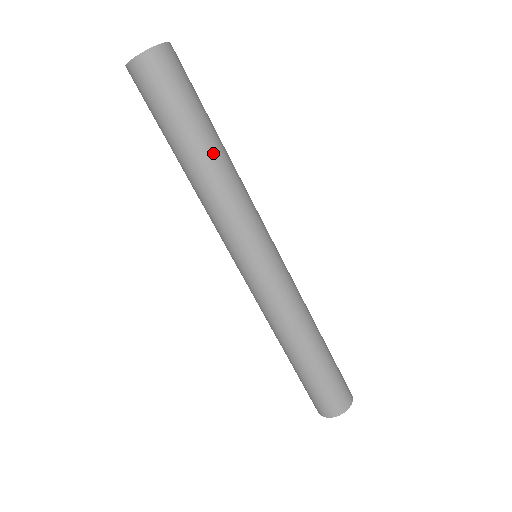
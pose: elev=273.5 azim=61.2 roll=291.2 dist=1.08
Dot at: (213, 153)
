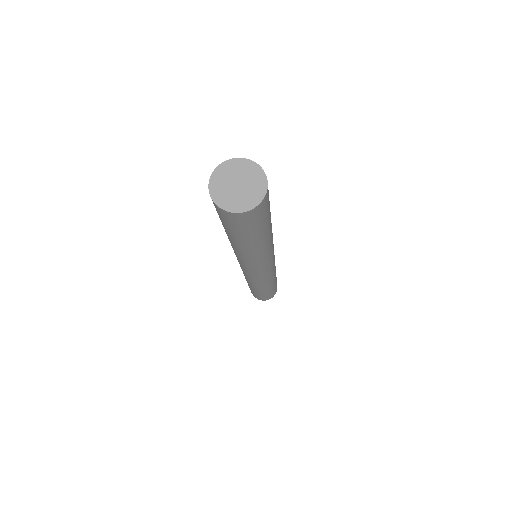
Dot at: (265, 242)
